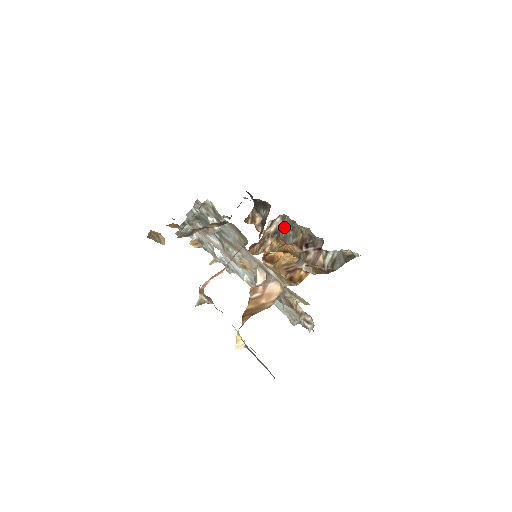
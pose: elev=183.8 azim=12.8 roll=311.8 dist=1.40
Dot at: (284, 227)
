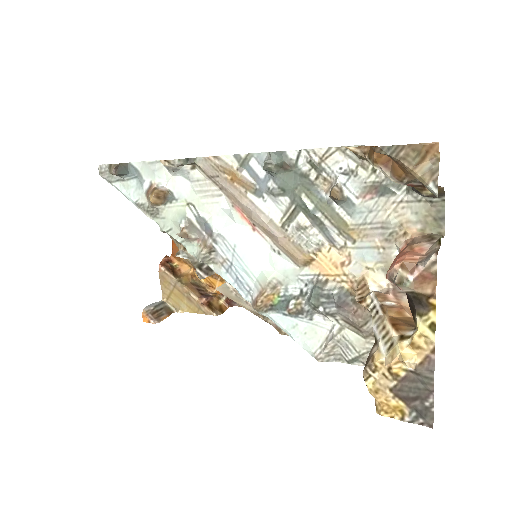
Dot at: occluded
